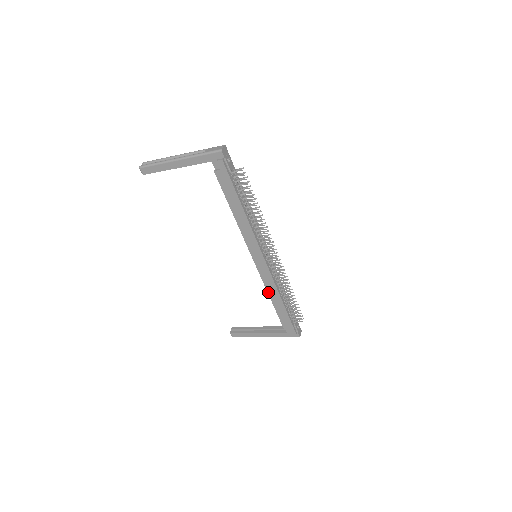
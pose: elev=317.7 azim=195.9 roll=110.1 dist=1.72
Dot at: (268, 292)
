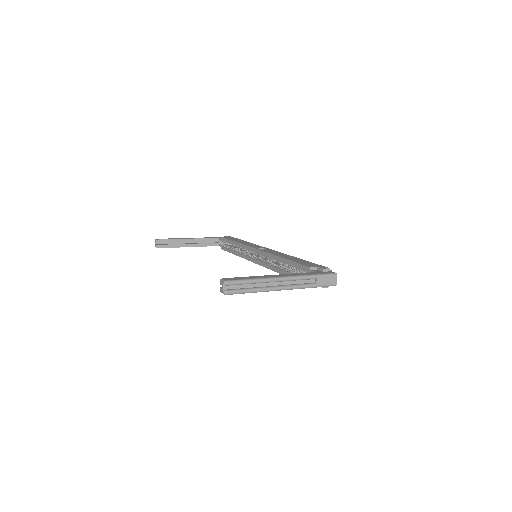
Dot at: (240, 256)
